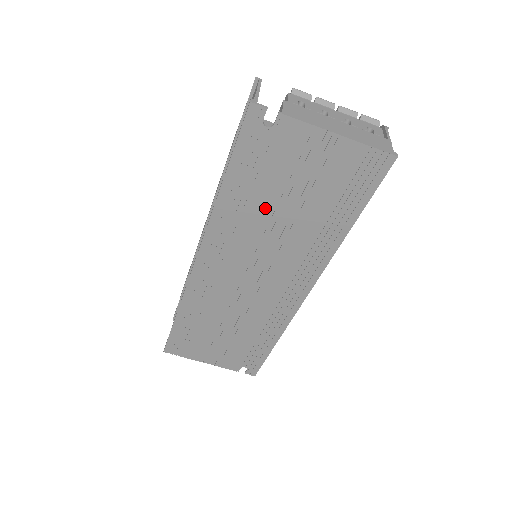
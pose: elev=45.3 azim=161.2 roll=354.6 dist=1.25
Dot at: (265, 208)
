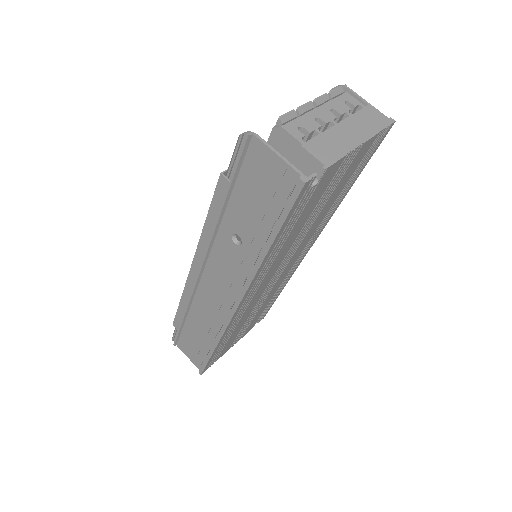
Dot at: (296, 234)
